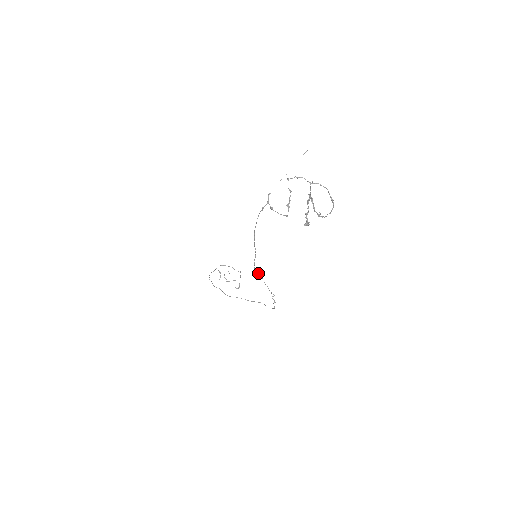
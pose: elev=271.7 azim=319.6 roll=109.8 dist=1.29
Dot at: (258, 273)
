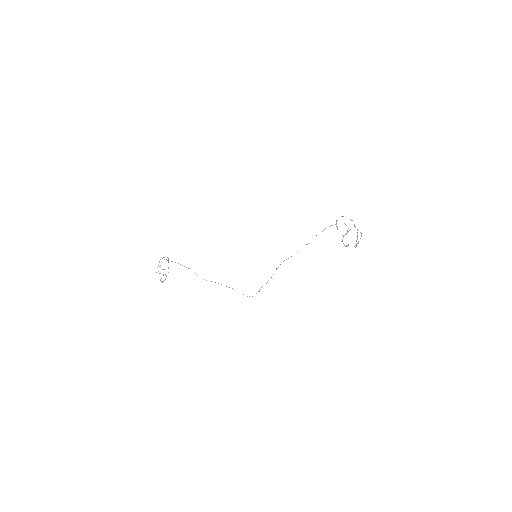
Dot at: (280, 264)
